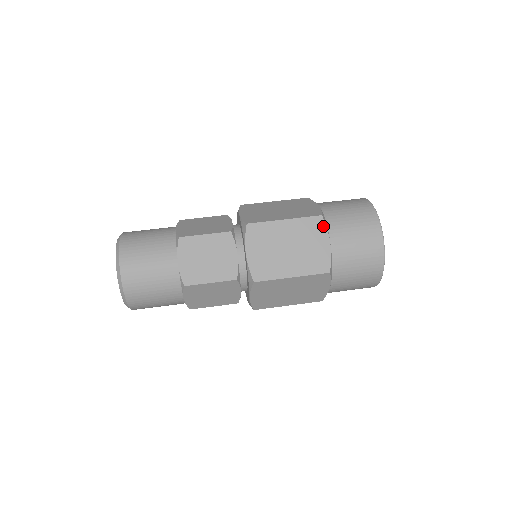
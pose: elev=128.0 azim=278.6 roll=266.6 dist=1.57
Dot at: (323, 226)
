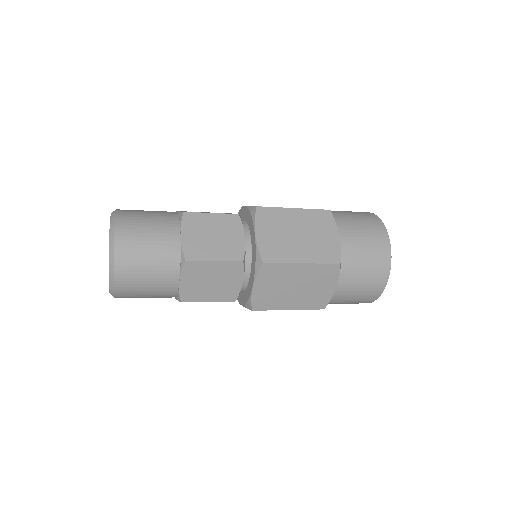
Dot at: occluded
